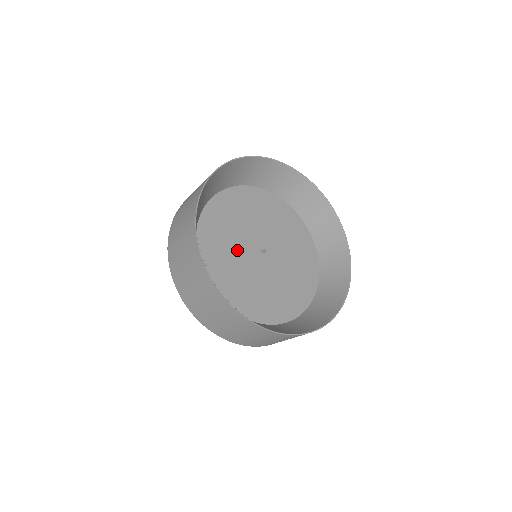
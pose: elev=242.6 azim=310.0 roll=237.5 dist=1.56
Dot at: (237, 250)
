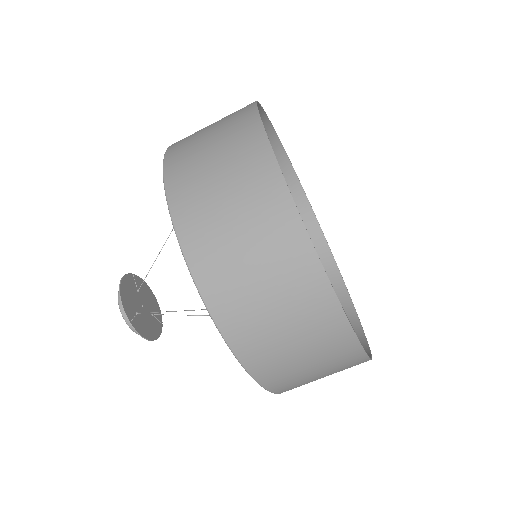
Dot at: occluded
